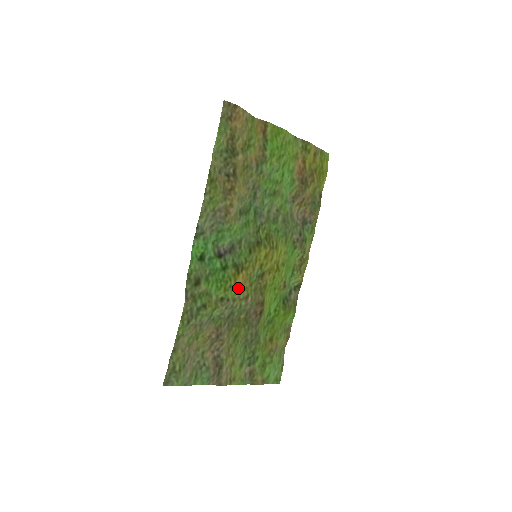
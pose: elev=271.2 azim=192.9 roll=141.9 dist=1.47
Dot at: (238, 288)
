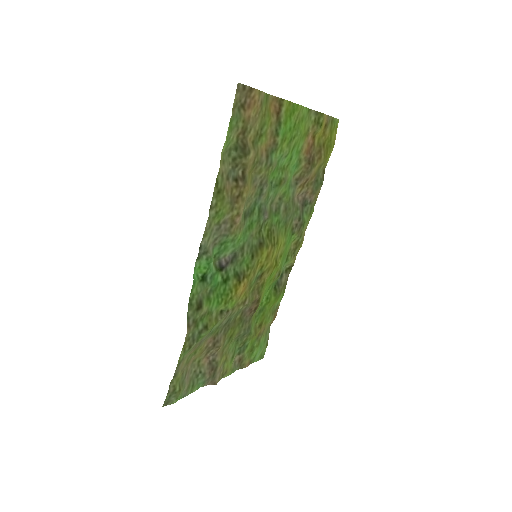
Dot at: (238, 297)
